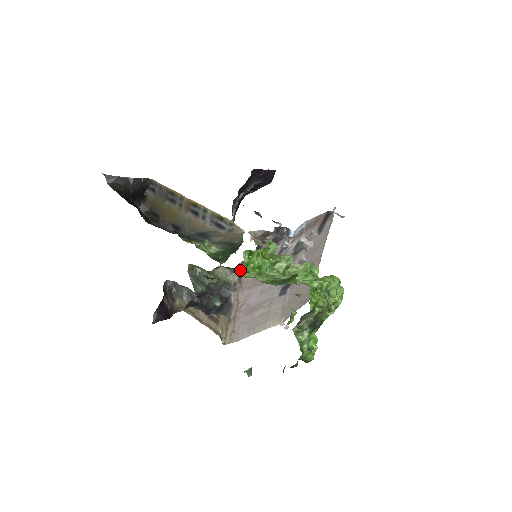
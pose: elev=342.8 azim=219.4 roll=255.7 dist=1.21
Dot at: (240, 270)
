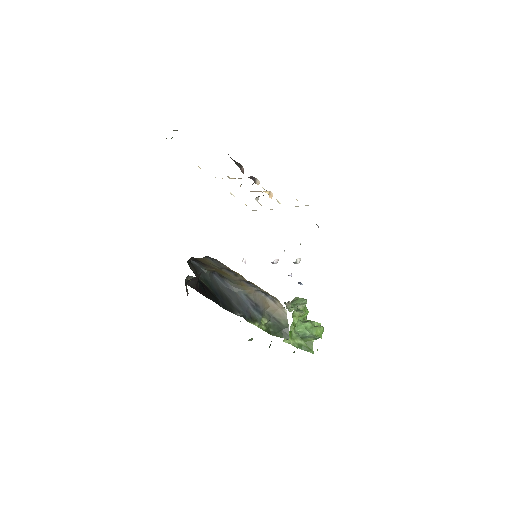
Dot at: occluded
